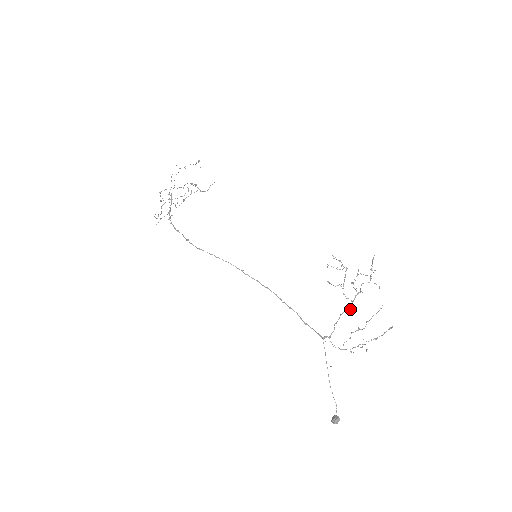
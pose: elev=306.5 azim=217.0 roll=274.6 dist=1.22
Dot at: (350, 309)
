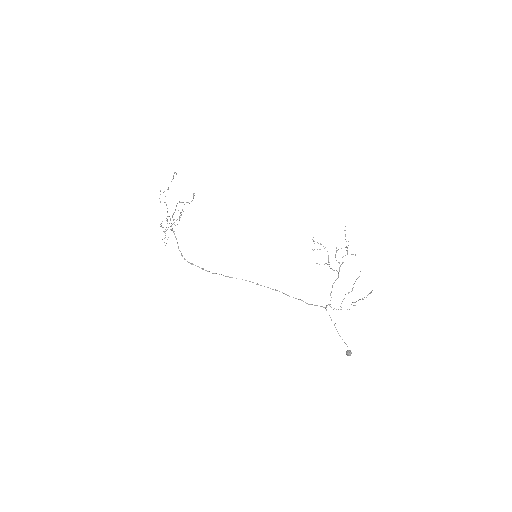
Dot at: occluded
